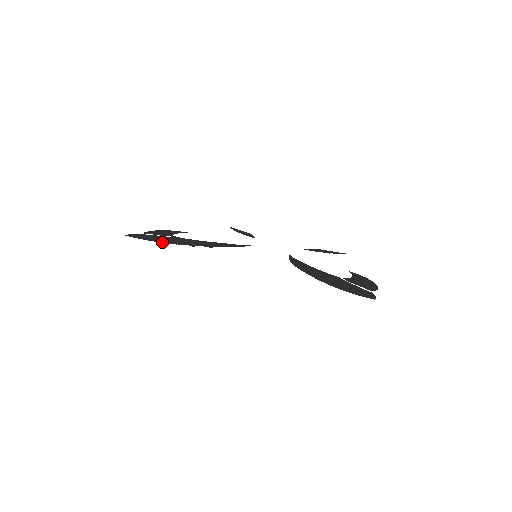
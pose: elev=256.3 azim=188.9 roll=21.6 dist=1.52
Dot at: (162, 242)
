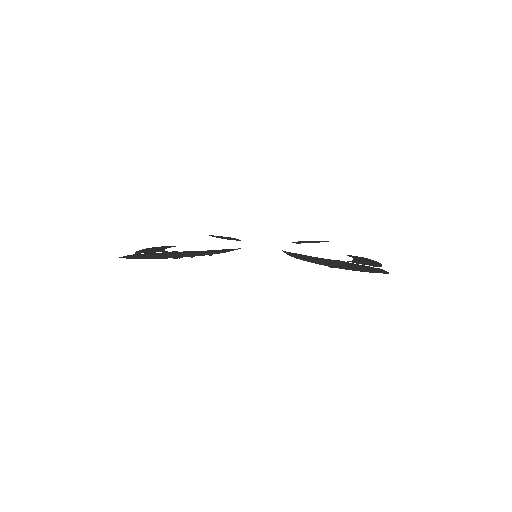
Dot at: (161, 258)
